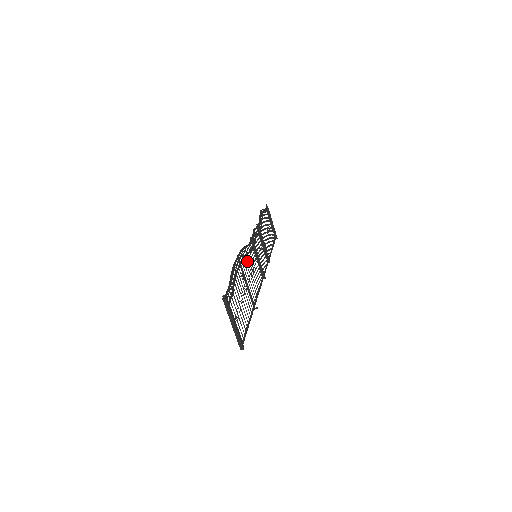
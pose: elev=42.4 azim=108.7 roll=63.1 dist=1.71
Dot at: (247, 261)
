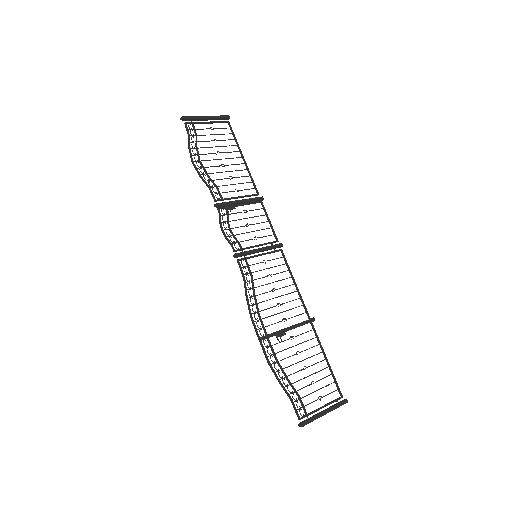
Dot at: occluded
